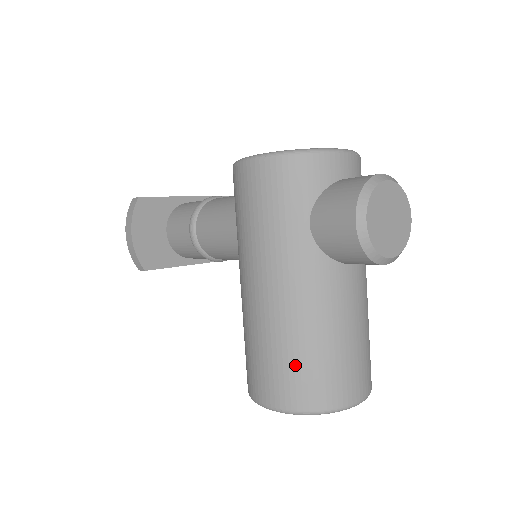
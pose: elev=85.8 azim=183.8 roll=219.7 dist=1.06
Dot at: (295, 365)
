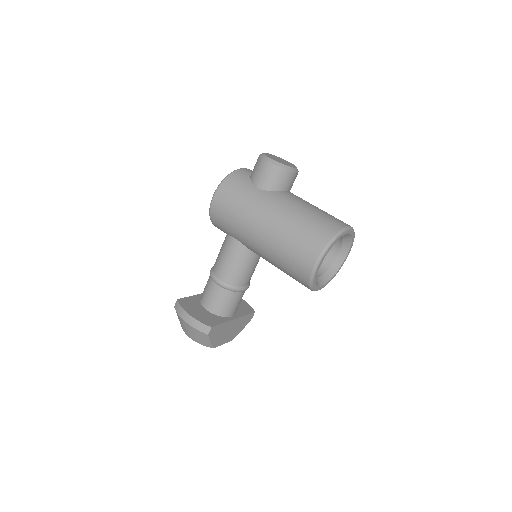
Dot at: (307, 229)
